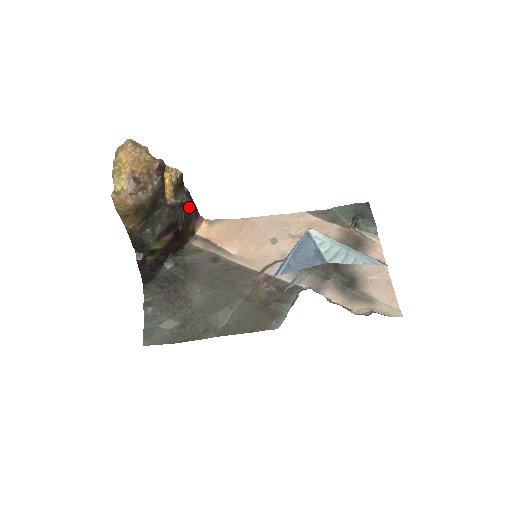
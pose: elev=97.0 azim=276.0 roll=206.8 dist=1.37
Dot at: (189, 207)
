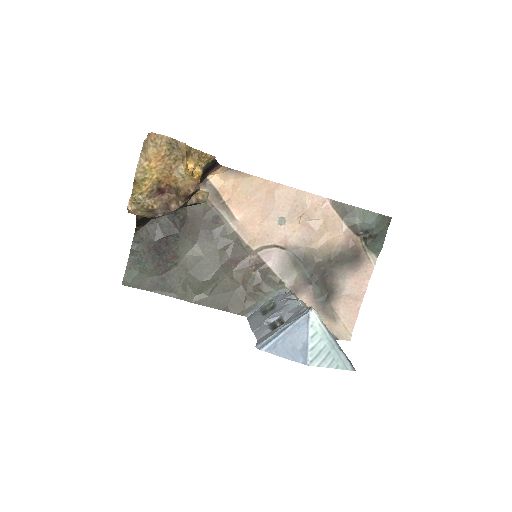
Dot at: (210, 167)
